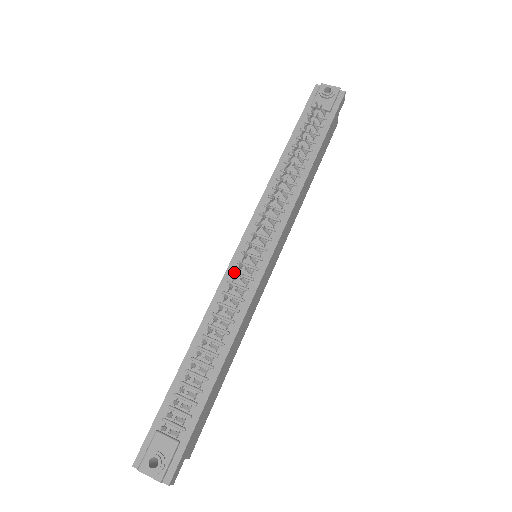
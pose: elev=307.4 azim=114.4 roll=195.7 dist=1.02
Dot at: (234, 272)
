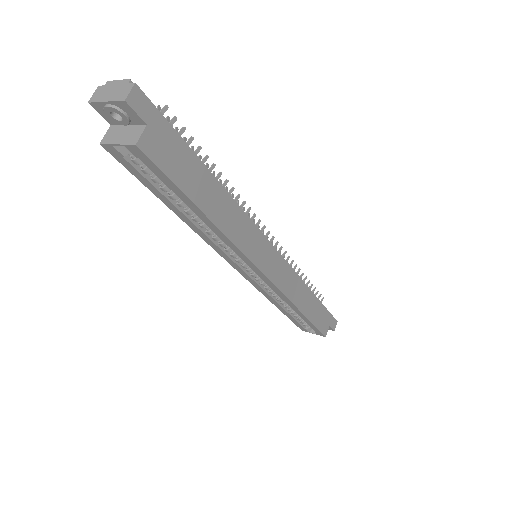
Dot at: (249, 214)
